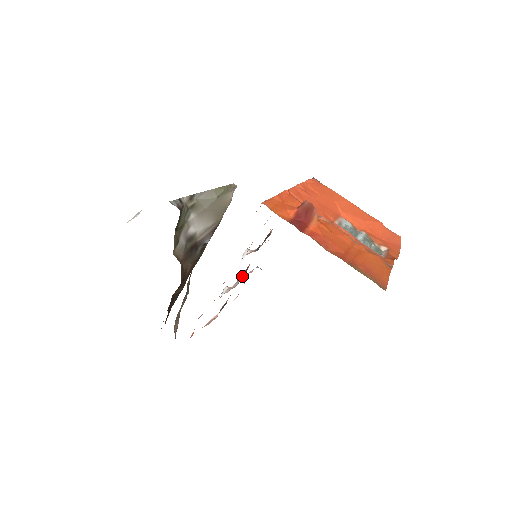
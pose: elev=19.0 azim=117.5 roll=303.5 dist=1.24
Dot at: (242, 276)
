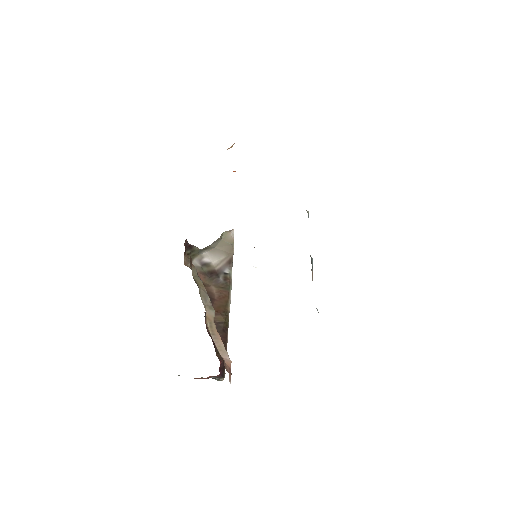
Dot at: occluded
